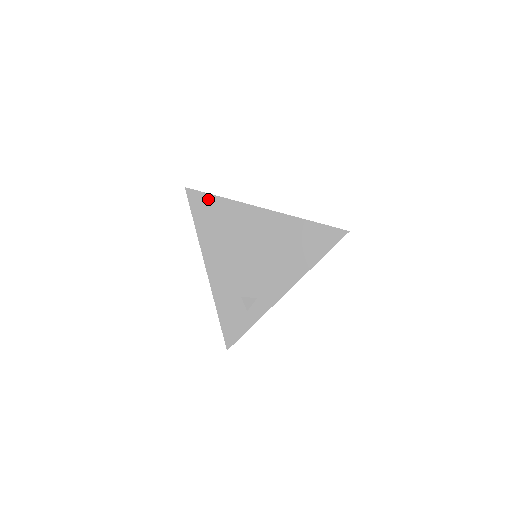
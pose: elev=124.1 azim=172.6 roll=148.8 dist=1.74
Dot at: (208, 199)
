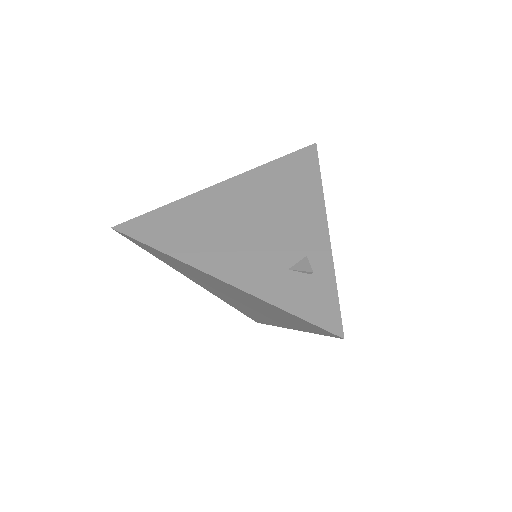
Dot at: (150, 218)
